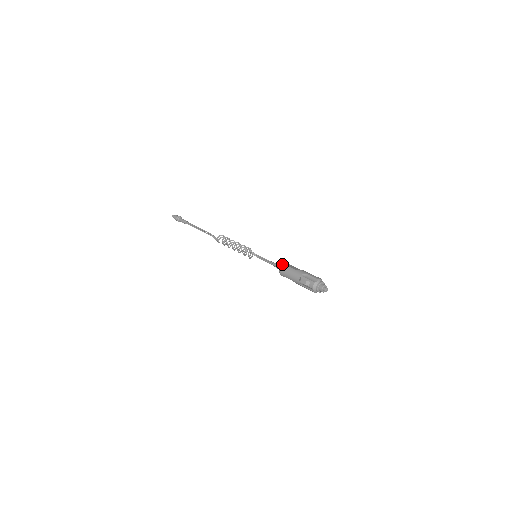
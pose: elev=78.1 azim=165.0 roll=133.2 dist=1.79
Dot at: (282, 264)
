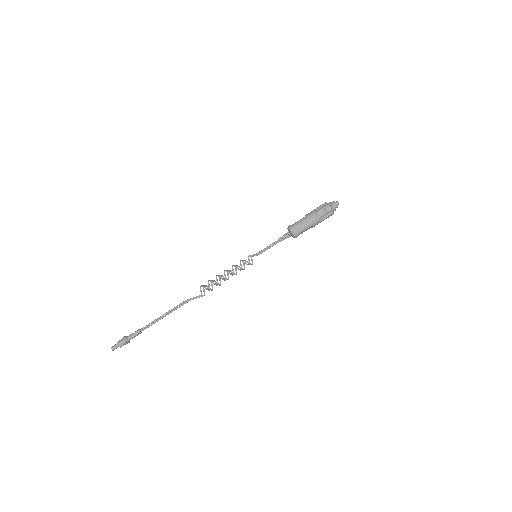
Dot at: (289, 227)
